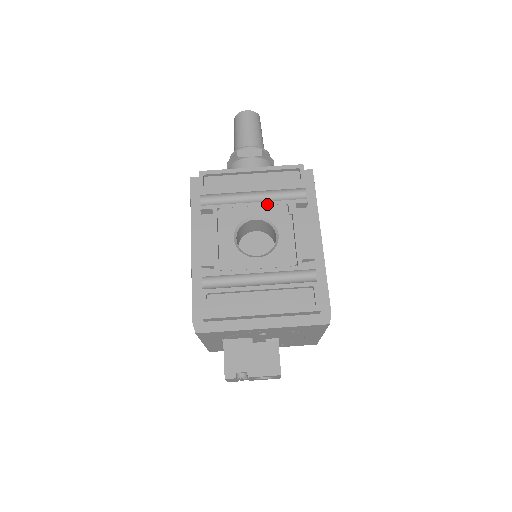
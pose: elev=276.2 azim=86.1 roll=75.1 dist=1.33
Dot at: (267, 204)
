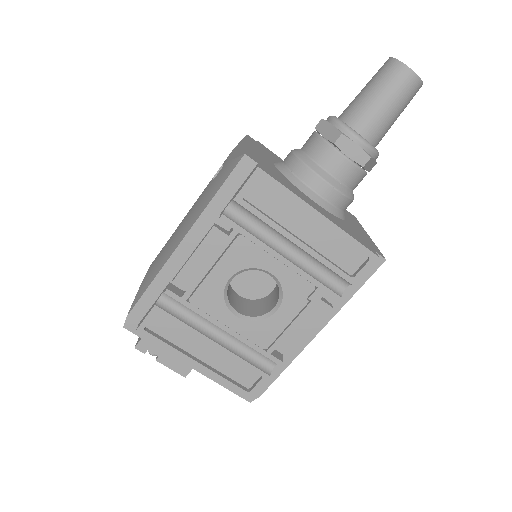
Dot at: (296, 271)
